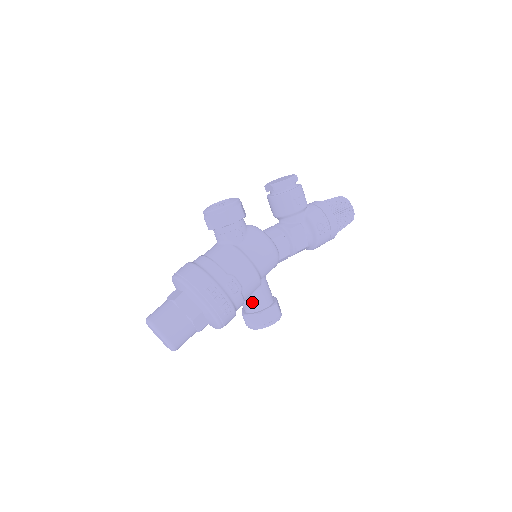
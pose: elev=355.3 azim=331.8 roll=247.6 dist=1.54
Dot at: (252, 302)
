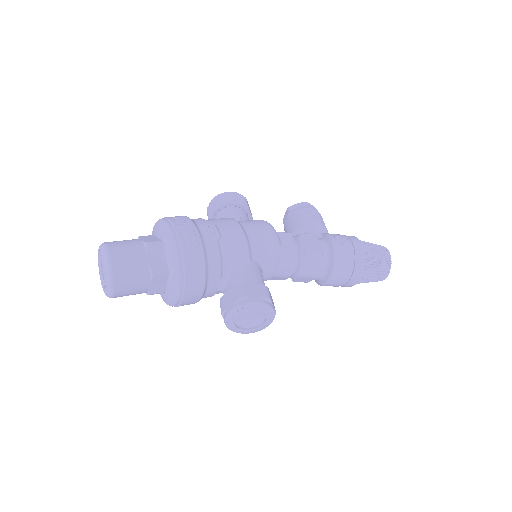
Dot at: (234, 277)
